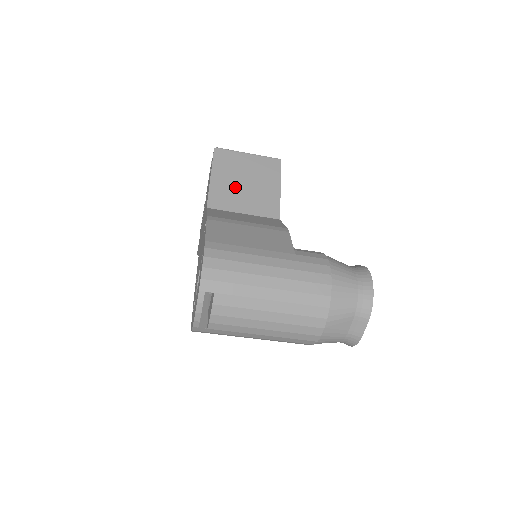
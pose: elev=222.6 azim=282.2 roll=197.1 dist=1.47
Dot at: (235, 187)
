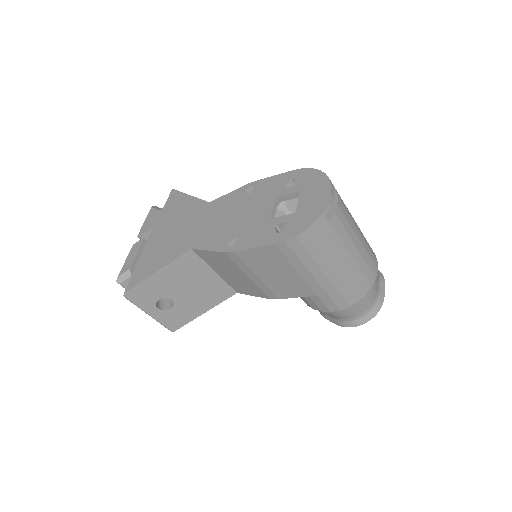
Dot at: occluded
